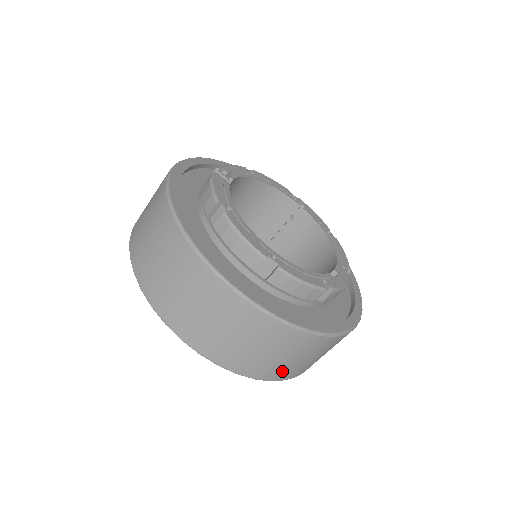
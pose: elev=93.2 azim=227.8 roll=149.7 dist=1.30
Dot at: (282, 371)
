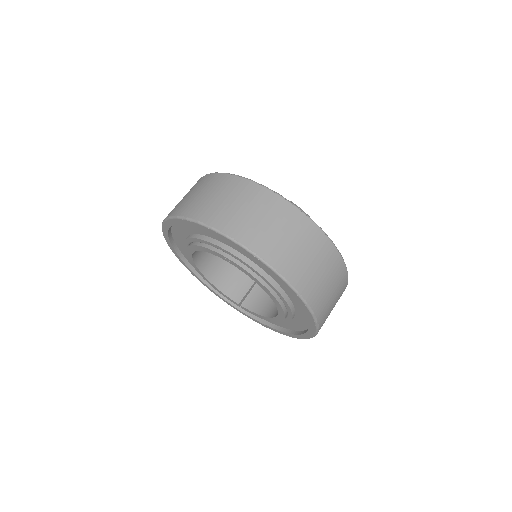
Dot at: (305, 279)
